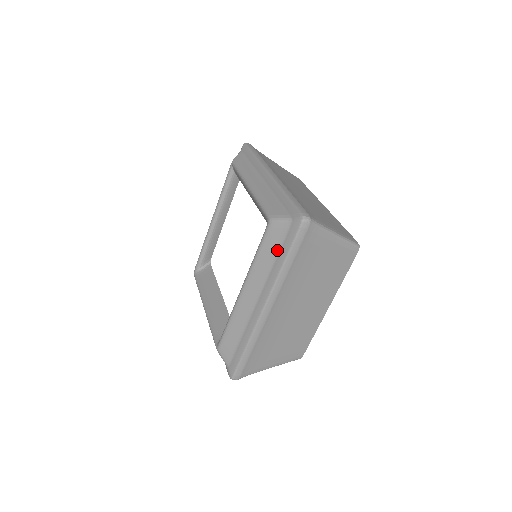
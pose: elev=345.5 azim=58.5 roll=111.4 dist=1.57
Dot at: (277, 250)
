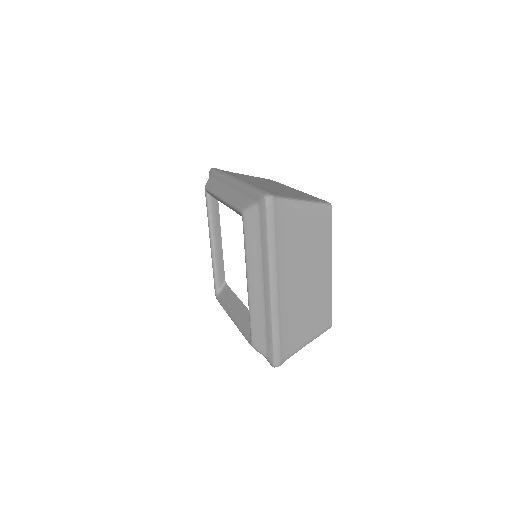
Dot at: (258, 235)
